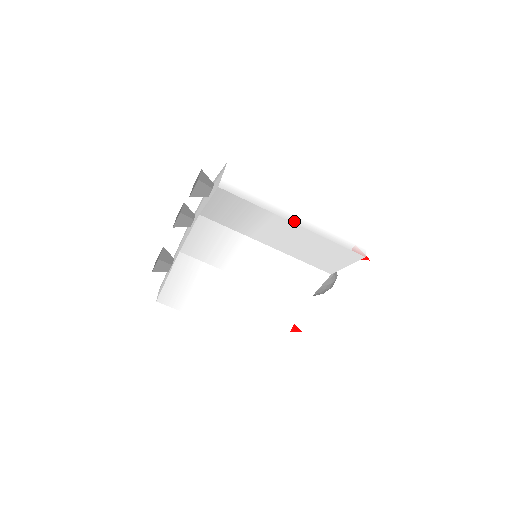
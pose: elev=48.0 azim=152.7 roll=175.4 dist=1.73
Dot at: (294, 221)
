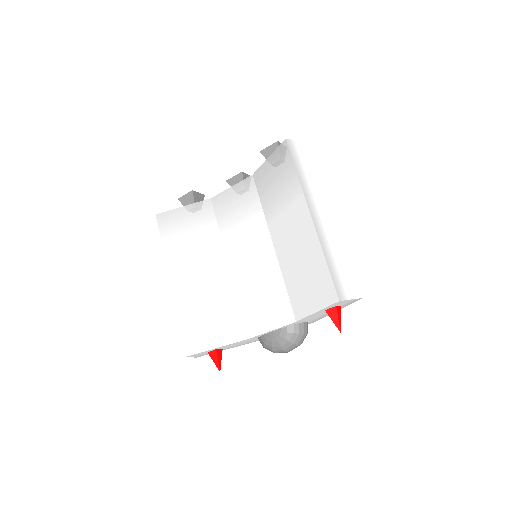
Dot at: (312, 213)
